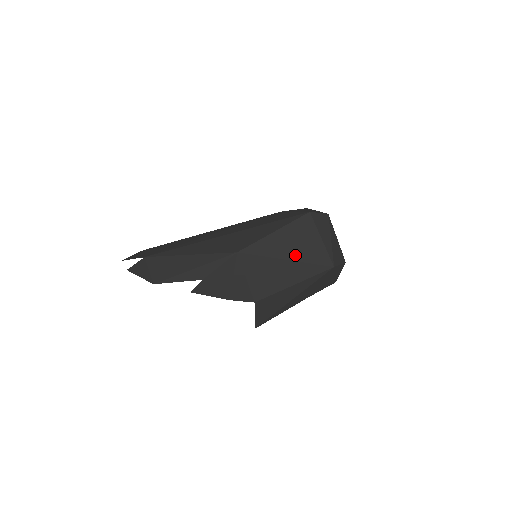
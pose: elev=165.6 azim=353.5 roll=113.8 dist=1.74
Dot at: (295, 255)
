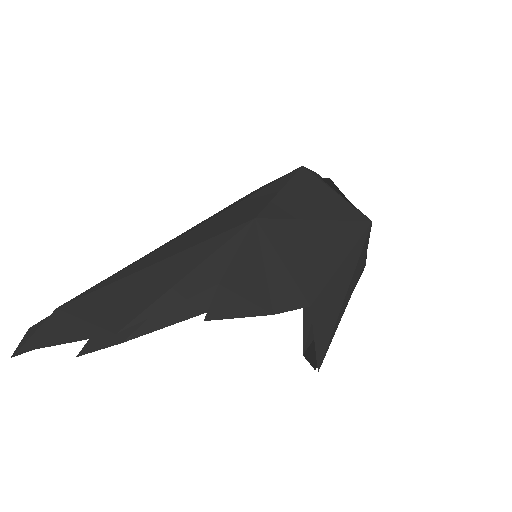
Dot at: (325, 213)
